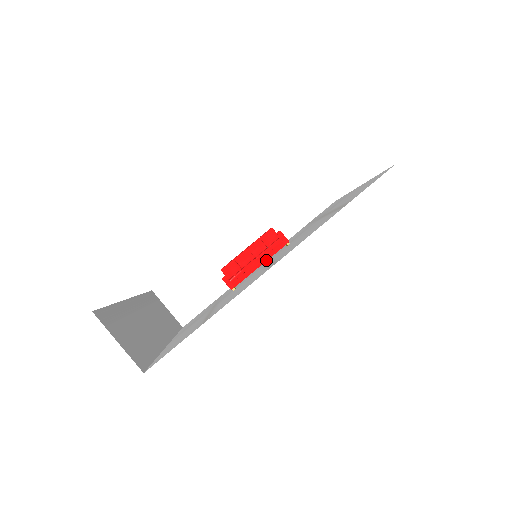
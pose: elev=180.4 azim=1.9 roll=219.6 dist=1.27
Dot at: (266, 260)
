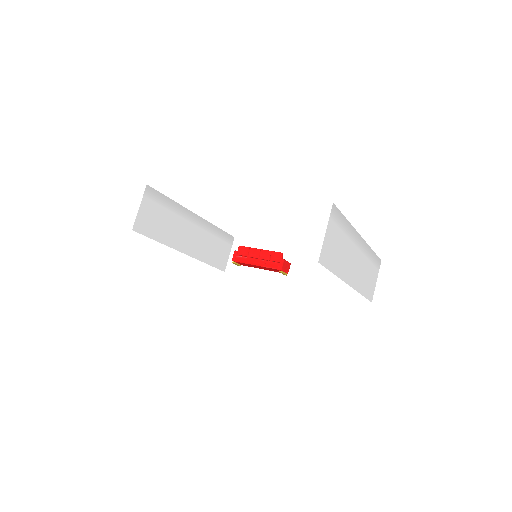
Dot at: (261, 266)
